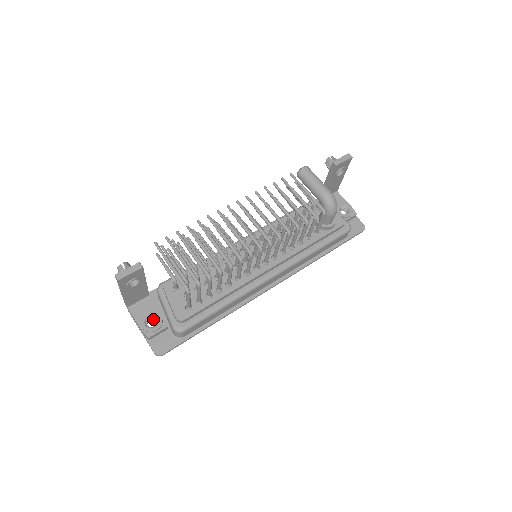
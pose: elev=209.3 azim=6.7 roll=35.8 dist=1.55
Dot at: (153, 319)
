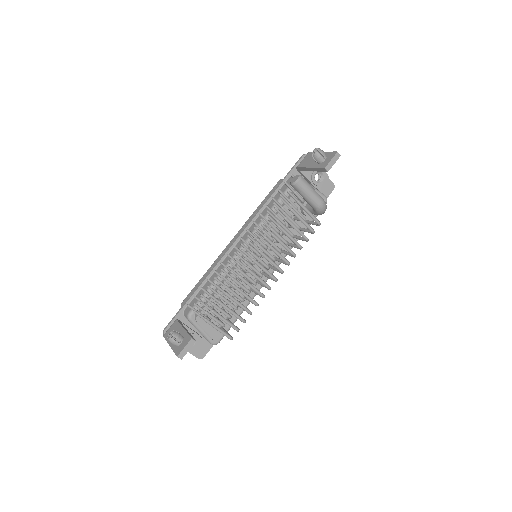
Dot at: occluded
